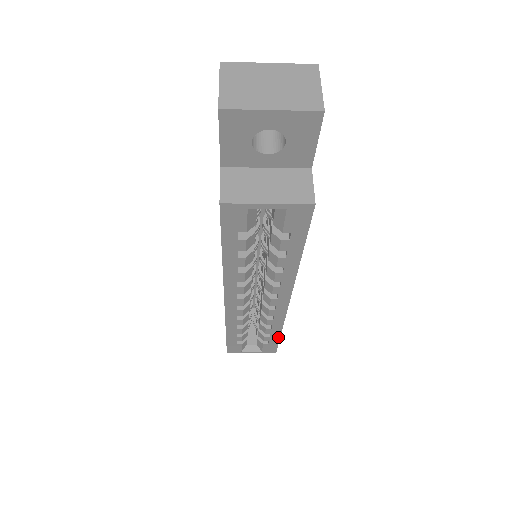
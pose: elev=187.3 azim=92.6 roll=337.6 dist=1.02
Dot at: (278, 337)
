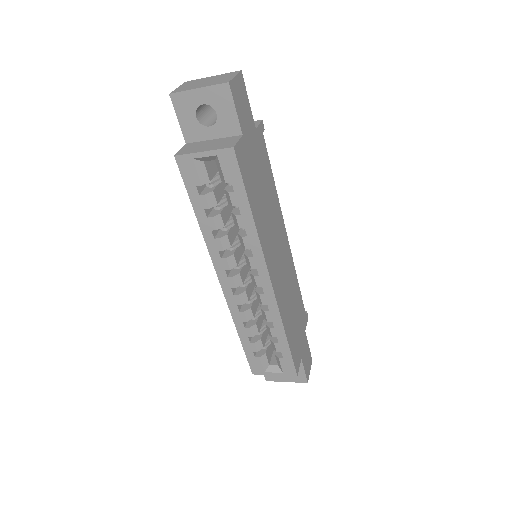
Dot at: (287, 345)
